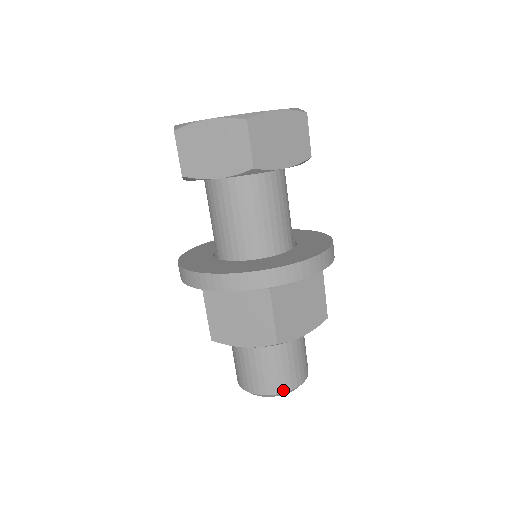
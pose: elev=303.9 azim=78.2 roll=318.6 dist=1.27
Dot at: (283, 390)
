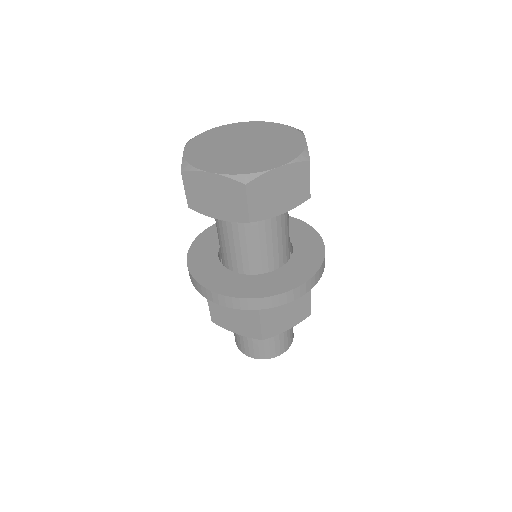
Dot at: (268, 357)
